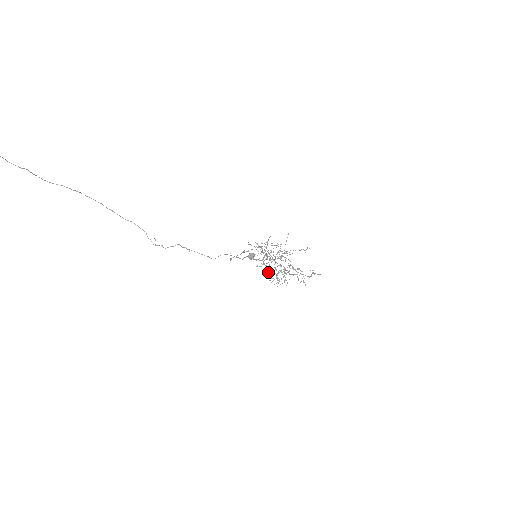
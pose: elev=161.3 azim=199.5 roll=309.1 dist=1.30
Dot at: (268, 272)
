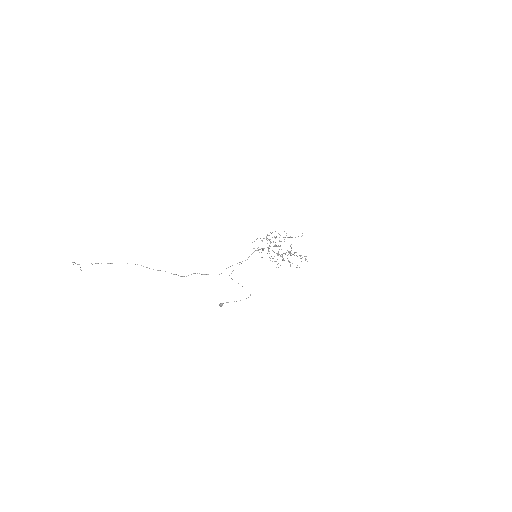
Dot at: occluded
